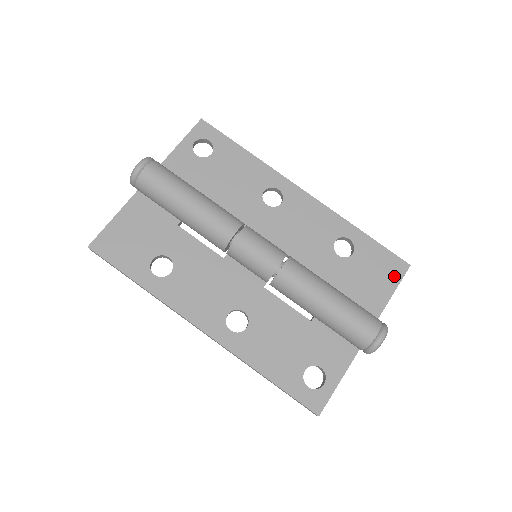
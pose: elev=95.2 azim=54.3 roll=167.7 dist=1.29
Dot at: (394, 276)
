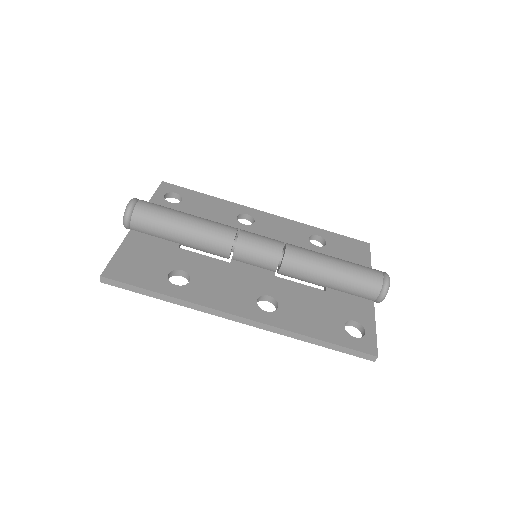
Dot at: (364, 251)
